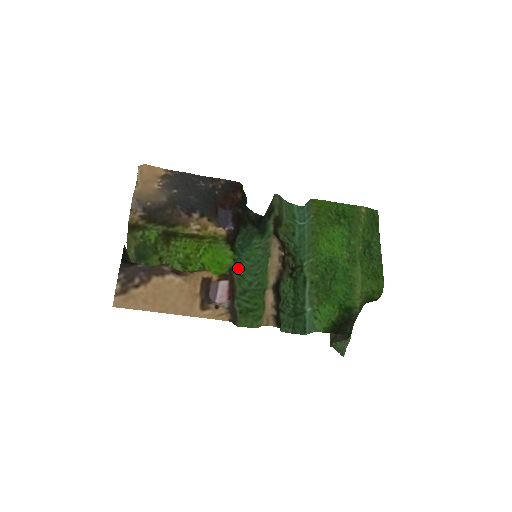
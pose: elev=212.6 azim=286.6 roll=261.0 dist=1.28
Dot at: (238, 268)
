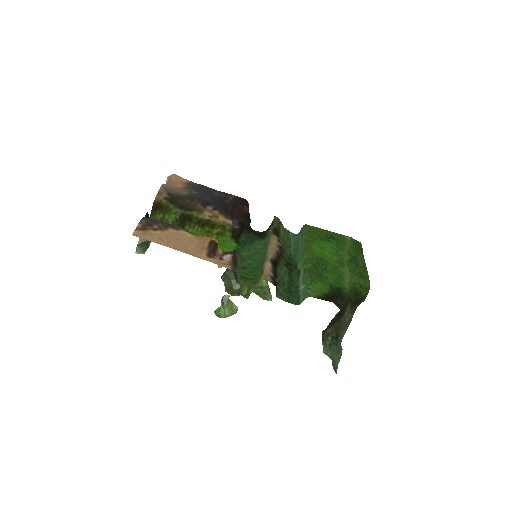
Dot at: (240, 253)
